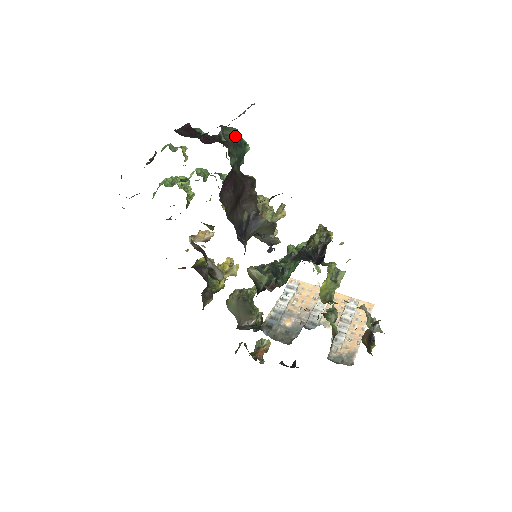
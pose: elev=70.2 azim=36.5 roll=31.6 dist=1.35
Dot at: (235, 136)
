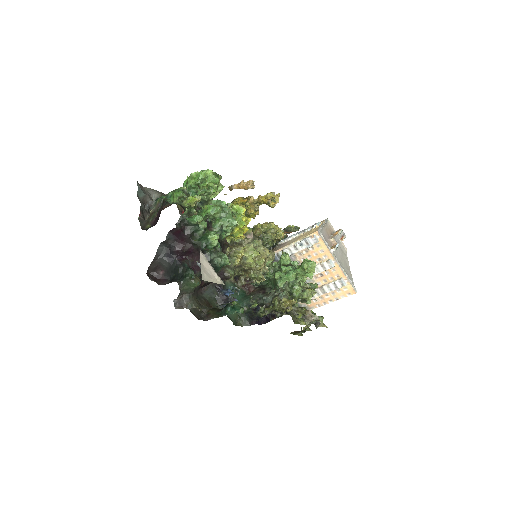
Dot at: (199, 283)
